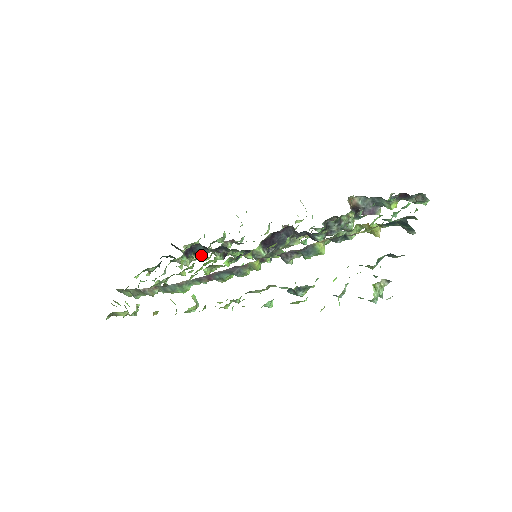
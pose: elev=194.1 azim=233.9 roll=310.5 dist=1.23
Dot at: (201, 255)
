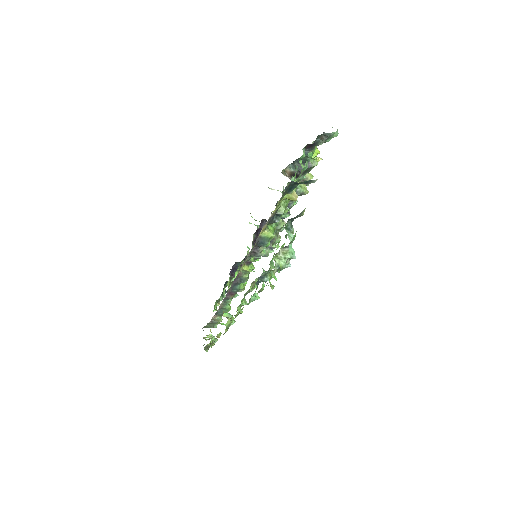
Dot at: occluded
